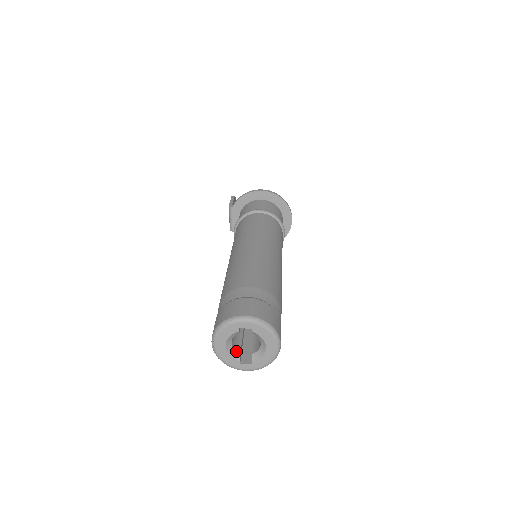
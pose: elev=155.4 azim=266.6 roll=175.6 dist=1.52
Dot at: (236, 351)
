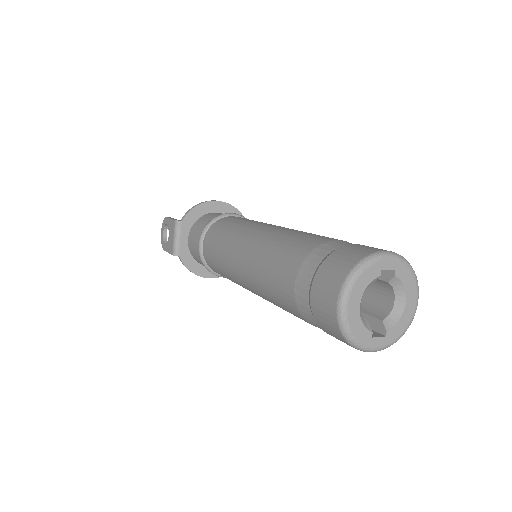
Dot at: (364, 318)
